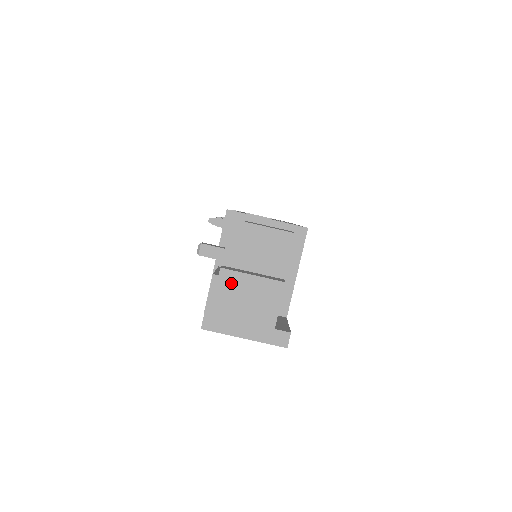
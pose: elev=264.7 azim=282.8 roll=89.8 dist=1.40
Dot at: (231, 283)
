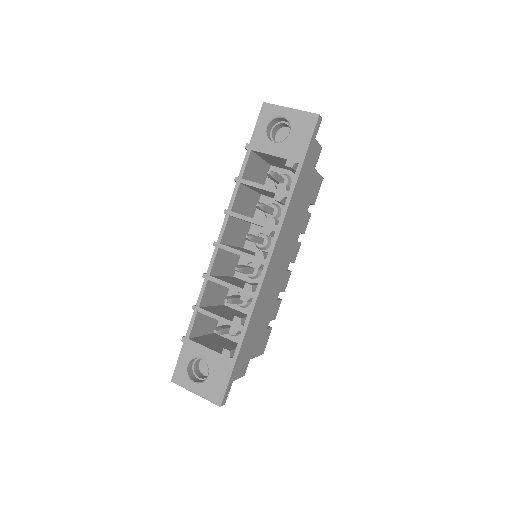
Dot at: occluded
